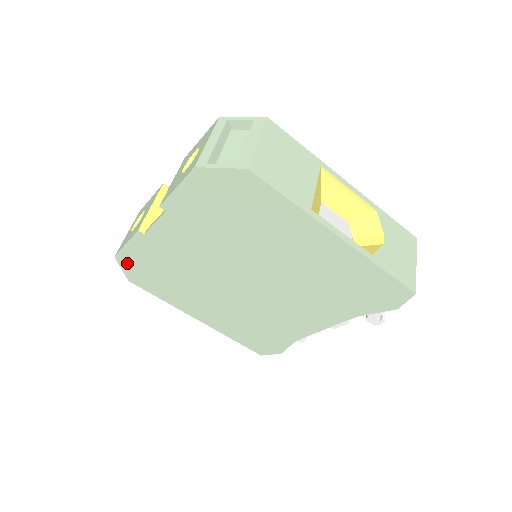
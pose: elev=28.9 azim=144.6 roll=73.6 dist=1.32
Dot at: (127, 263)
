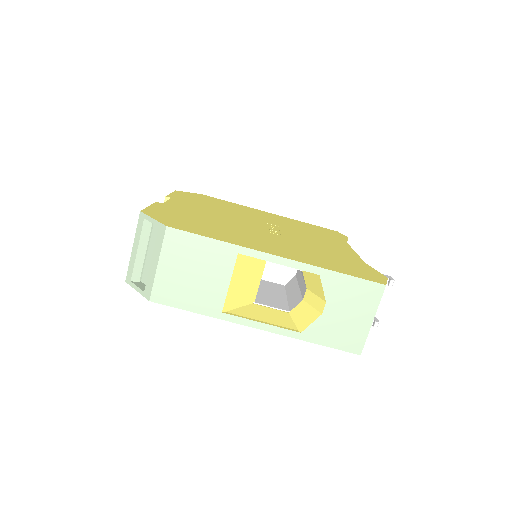
Dot at: occluded
